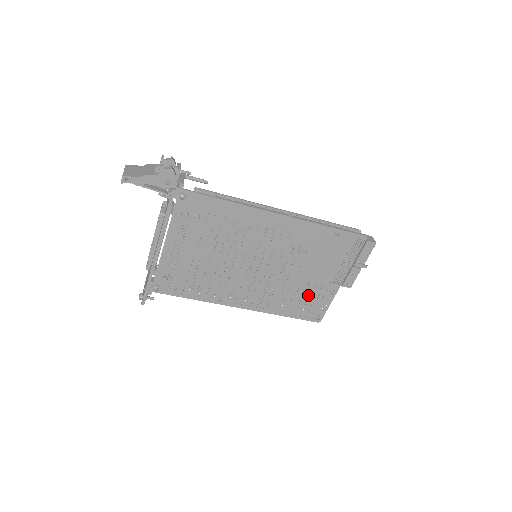
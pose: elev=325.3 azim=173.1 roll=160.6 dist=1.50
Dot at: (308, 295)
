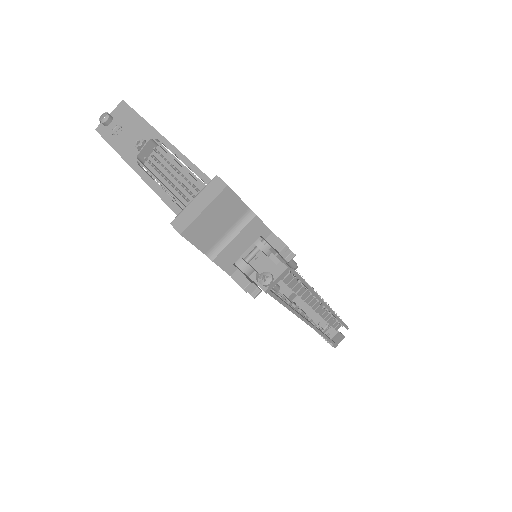
Dot at: occluded
